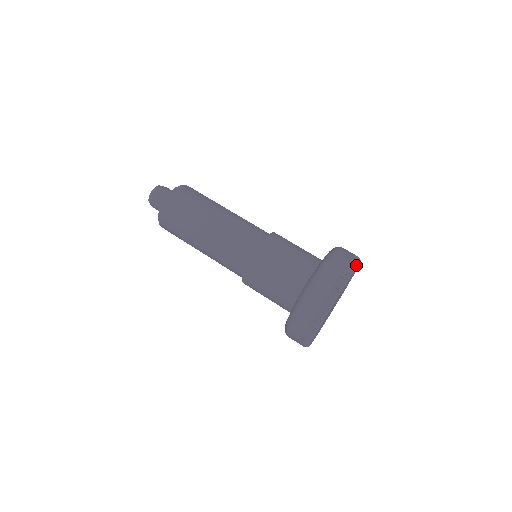
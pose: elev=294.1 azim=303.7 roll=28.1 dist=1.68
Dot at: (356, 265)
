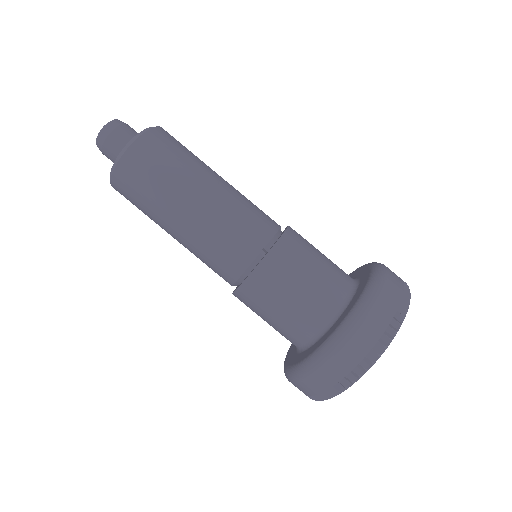
Dot at: (393, 336)
